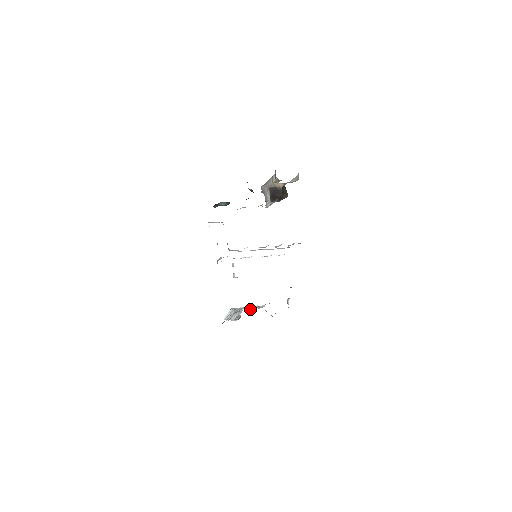
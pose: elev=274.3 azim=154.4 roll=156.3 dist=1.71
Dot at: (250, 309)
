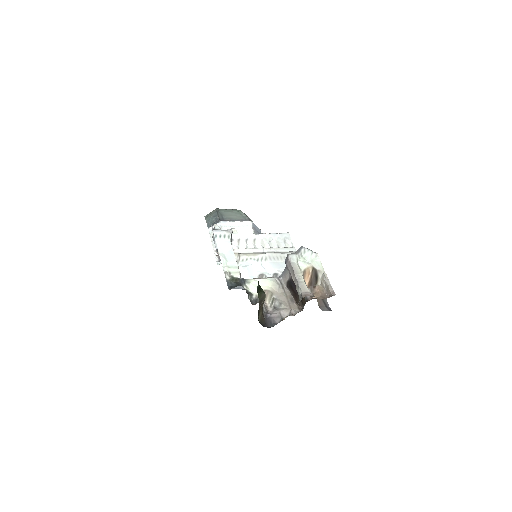
Dot at: occluded
